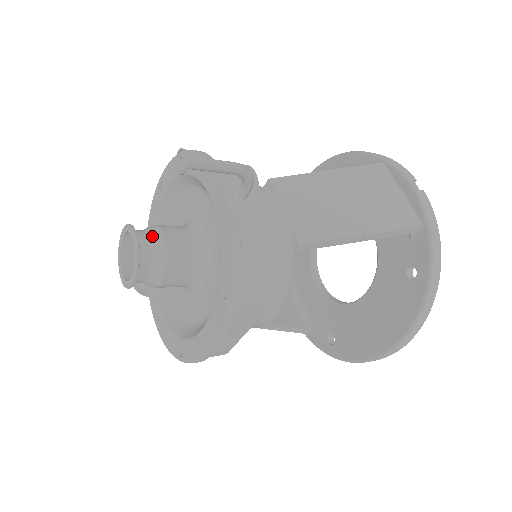
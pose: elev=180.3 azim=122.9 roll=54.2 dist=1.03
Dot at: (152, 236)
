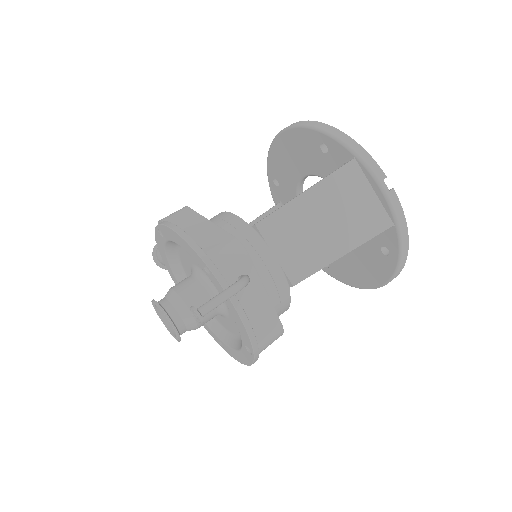
Dot at: (180, 310)
